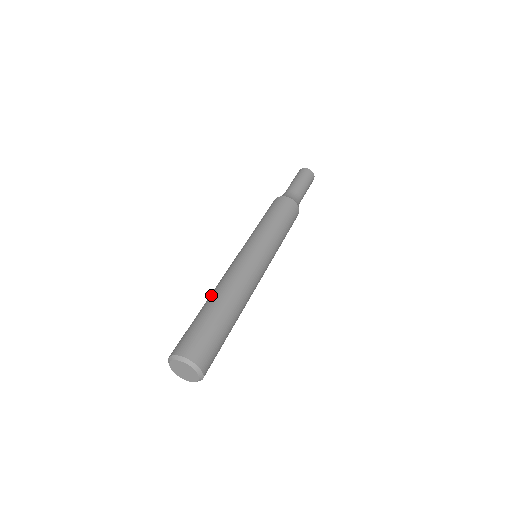
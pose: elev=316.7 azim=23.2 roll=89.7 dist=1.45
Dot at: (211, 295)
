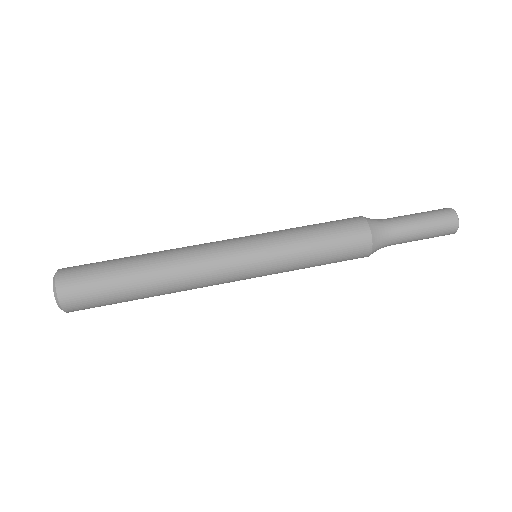
Dot at: (155, 261)
